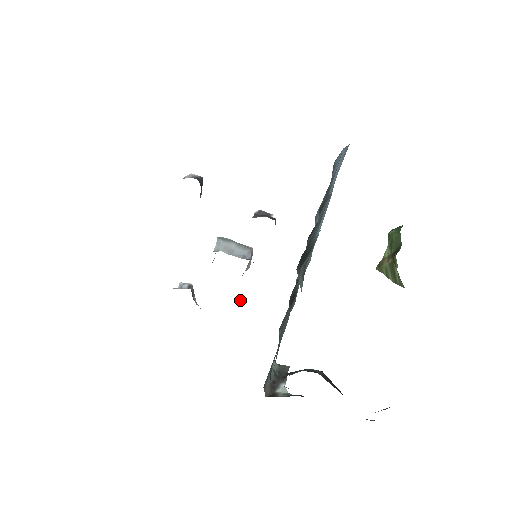
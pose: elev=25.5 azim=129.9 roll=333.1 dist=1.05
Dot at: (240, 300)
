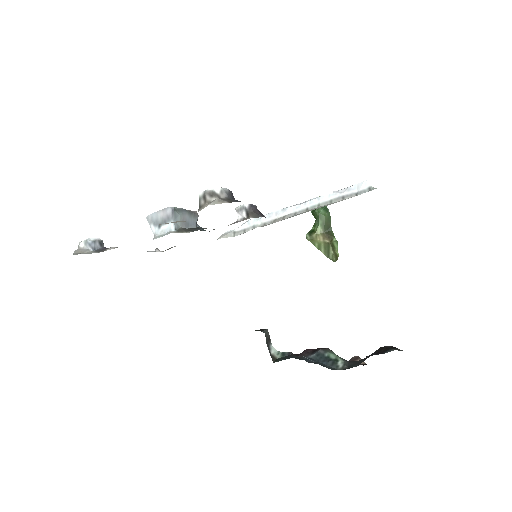
Dot at: (162, 251)
